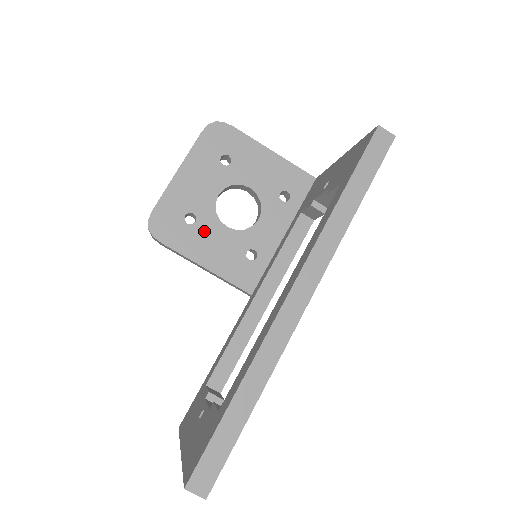
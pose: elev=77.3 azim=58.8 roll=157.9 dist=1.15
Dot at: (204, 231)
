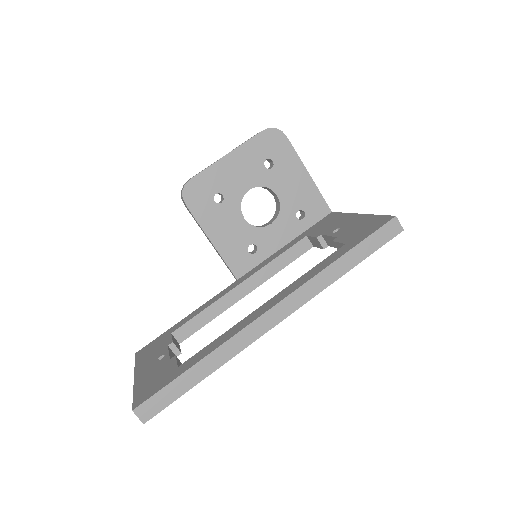
Dot at: (225, 213)
